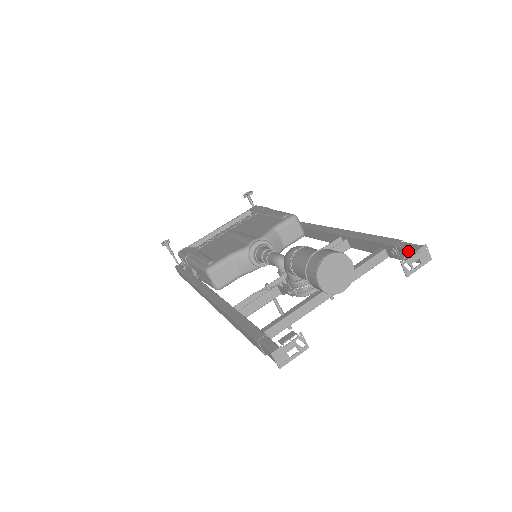
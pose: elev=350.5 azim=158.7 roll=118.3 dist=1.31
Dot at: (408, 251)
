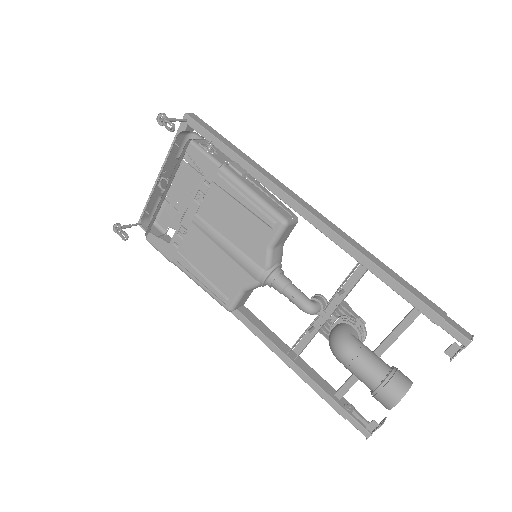
Dot at: (455, 346)
